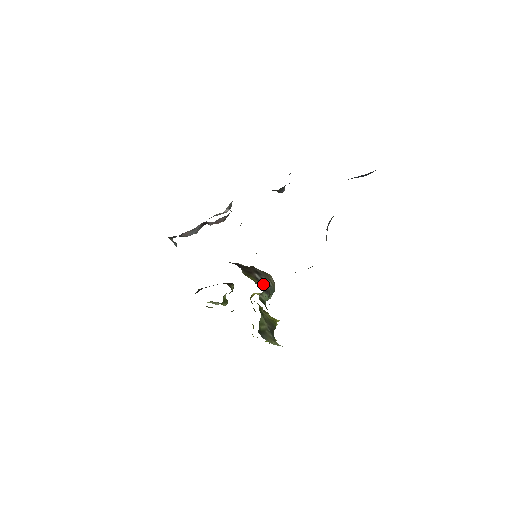
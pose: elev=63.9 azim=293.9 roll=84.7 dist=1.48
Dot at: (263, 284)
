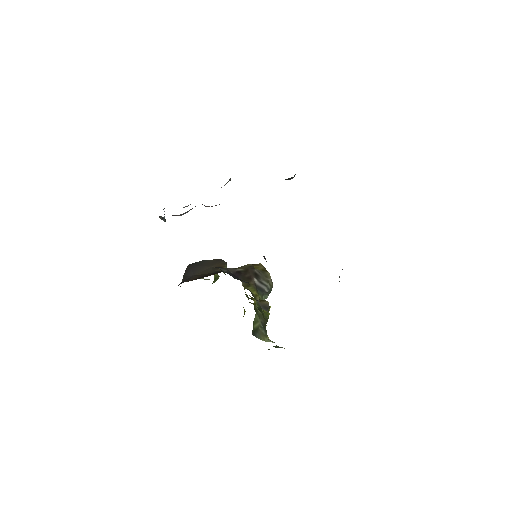
Dot at: (262, 290)
